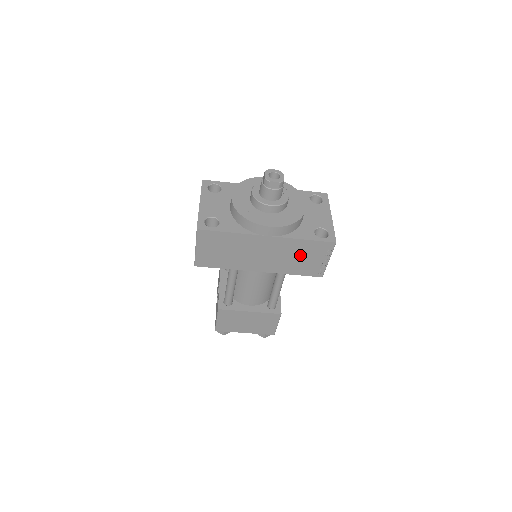
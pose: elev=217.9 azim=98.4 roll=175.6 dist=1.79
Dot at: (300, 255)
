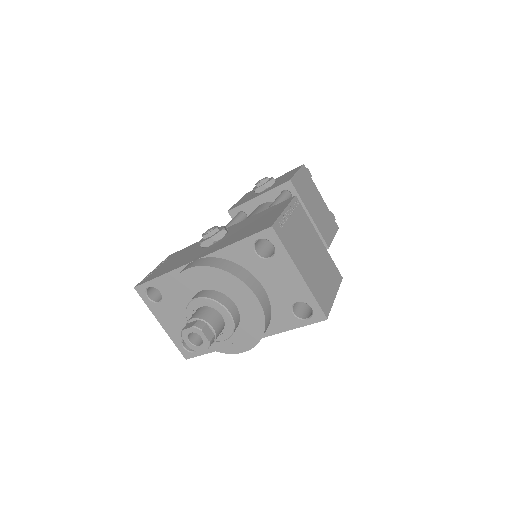
Dot at: occluded
